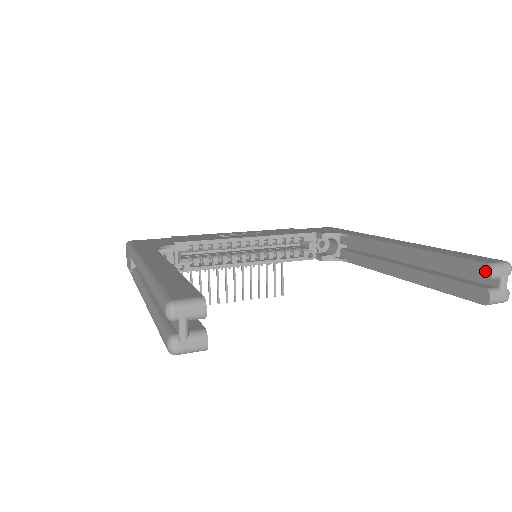
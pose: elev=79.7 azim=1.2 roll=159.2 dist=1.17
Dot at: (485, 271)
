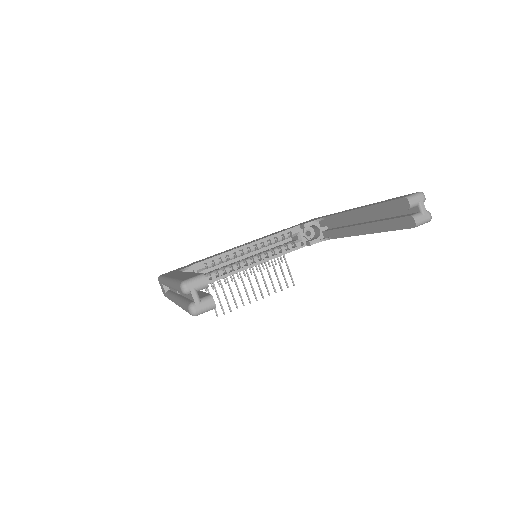
Dot at: (405, 203)
